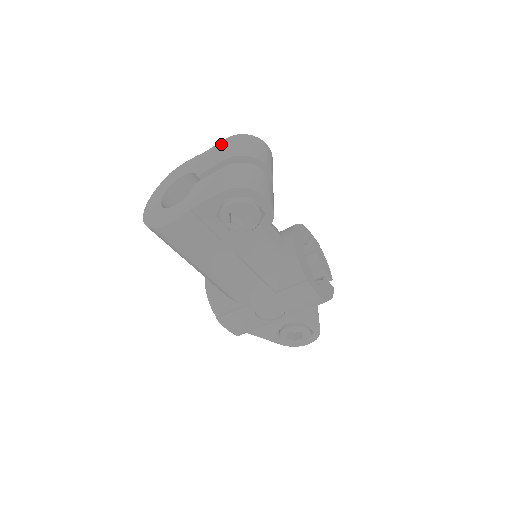
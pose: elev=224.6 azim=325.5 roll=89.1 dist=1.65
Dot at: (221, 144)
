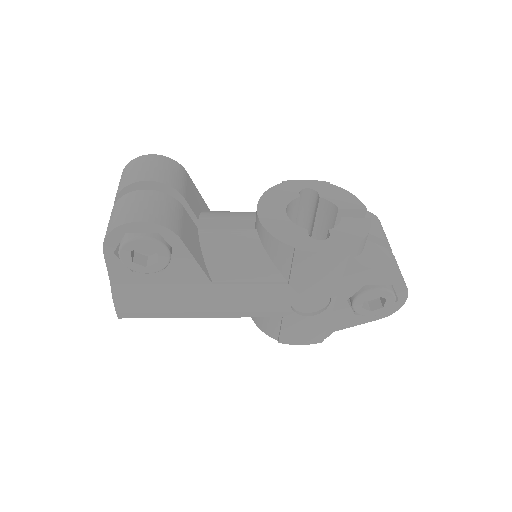
Dot at: occluded
